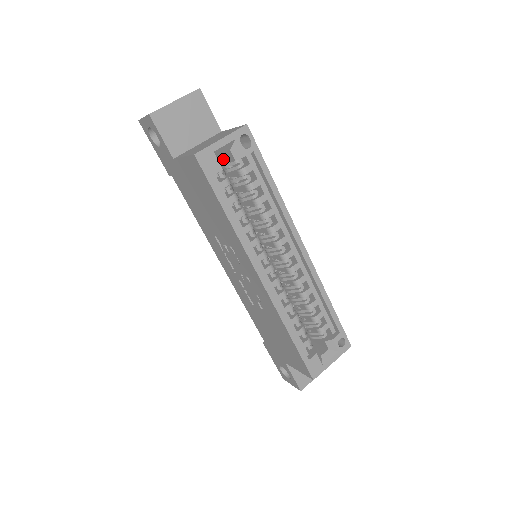
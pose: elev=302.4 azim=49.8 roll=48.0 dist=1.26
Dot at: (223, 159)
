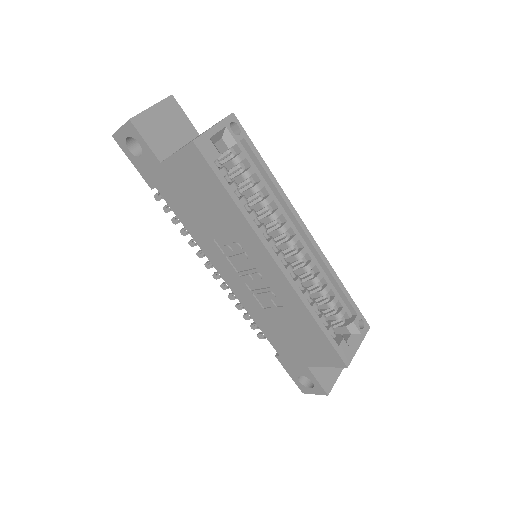
Dot at: occluded
